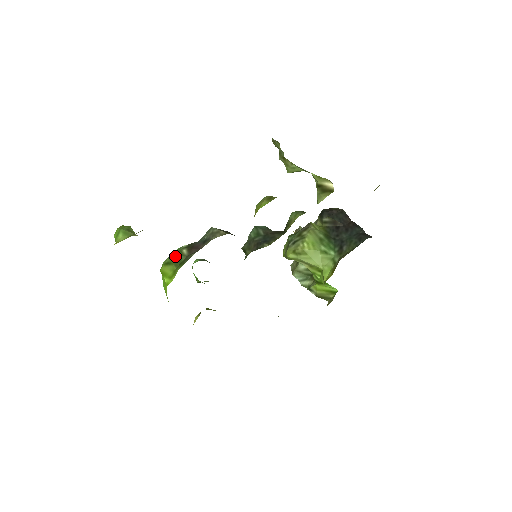
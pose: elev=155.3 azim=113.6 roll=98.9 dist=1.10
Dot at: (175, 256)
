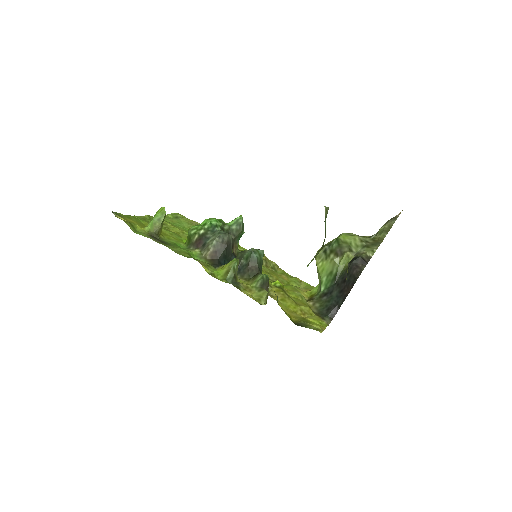
Dot at: (190, 236)
